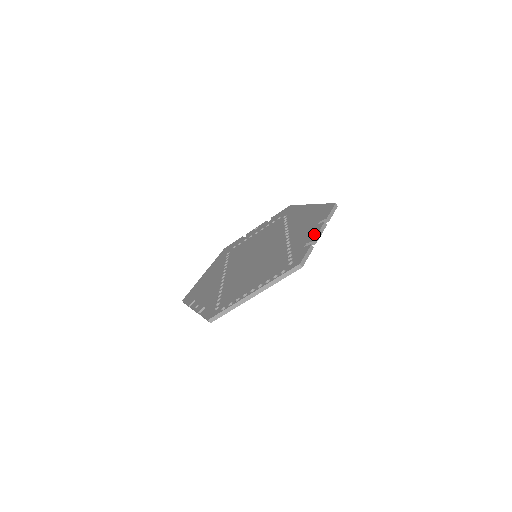
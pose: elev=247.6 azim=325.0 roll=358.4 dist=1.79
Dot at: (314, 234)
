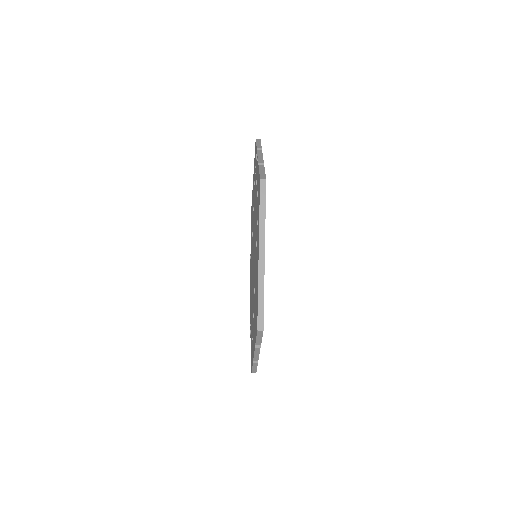
Dot at: (253, 351)
